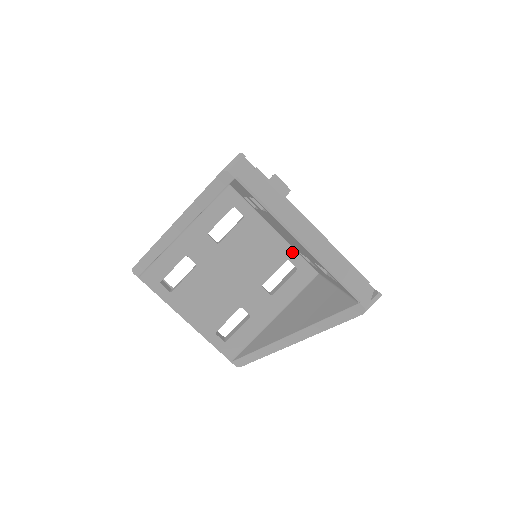
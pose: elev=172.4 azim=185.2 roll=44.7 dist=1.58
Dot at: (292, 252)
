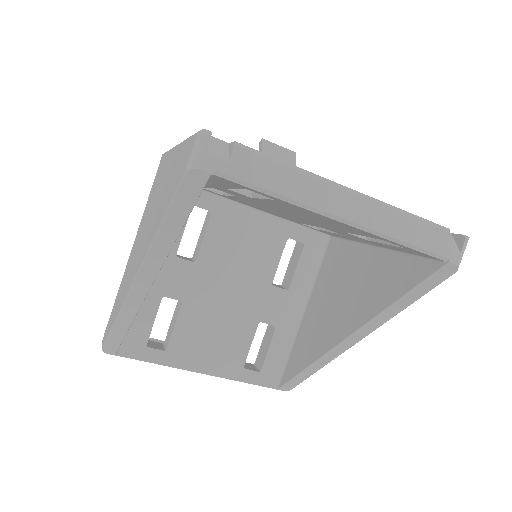
Dot at: (289, 226)
